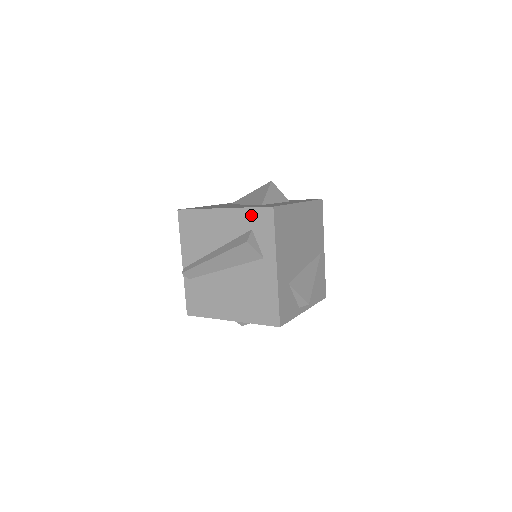
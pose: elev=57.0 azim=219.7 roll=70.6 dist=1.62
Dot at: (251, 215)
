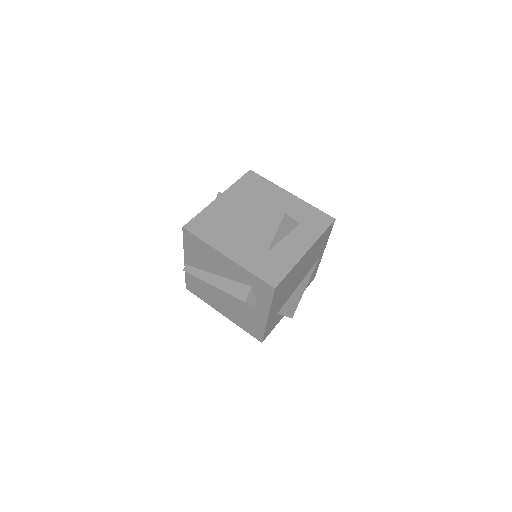
Dot at: (253, 279)
